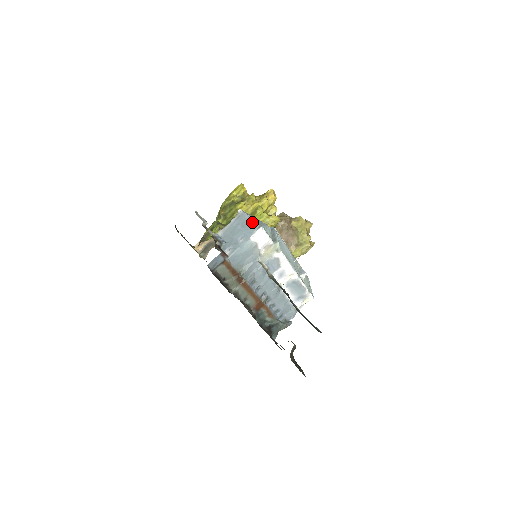
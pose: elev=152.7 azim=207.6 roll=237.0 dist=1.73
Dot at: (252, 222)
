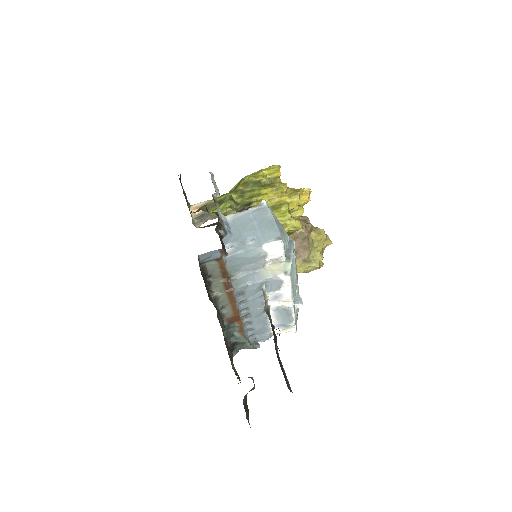
Dot at: (273, 226)
